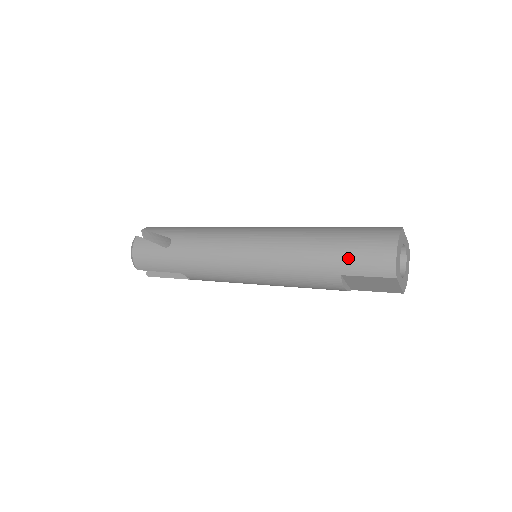
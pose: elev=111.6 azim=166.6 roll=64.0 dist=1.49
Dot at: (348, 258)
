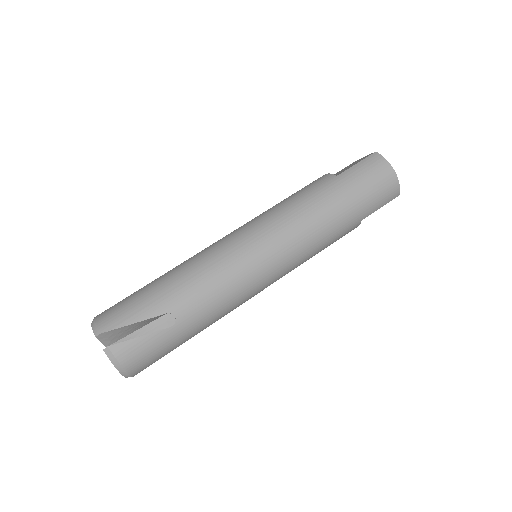
Dot at: (366, 204)
